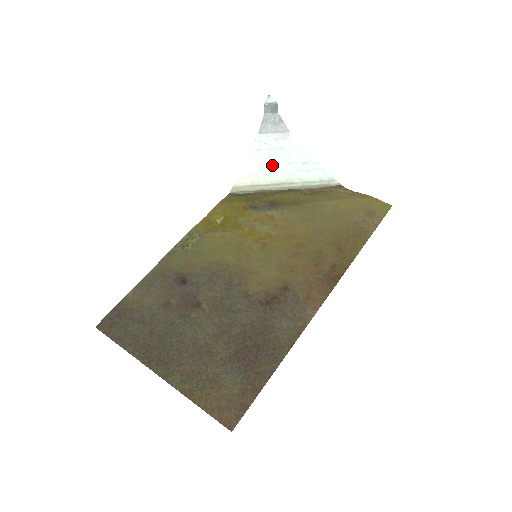
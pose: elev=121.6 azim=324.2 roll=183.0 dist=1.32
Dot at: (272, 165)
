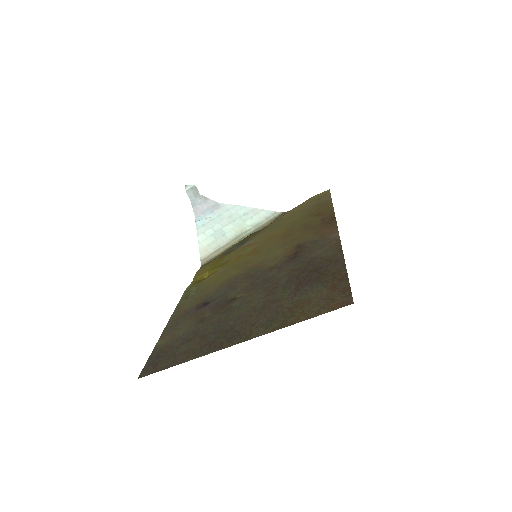
Dot at: (221, 229)
